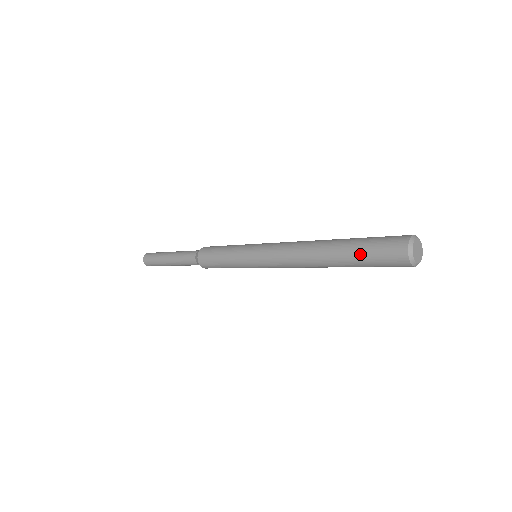
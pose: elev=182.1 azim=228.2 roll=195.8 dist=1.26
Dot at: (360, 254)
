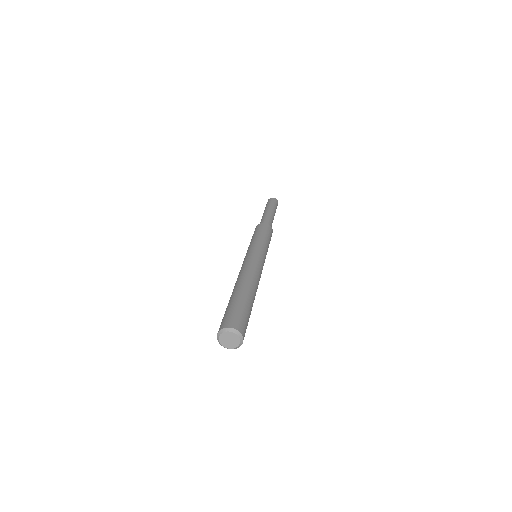
Dot at: occluded
